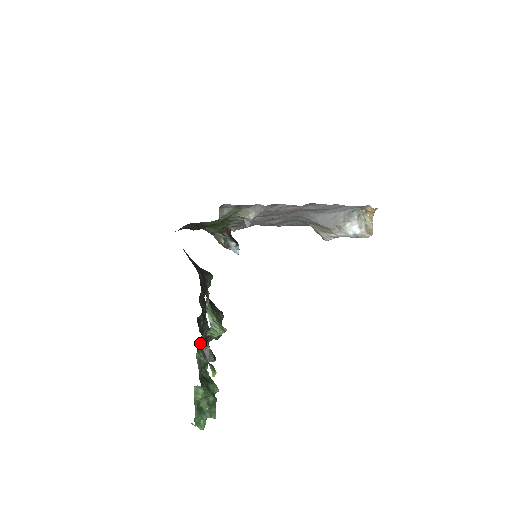
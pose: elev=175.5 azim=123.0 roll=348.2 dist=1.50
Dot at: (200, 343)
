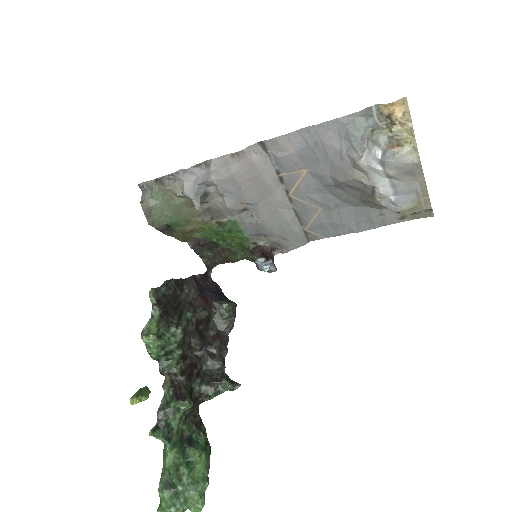
Dot at: (173, 377)
